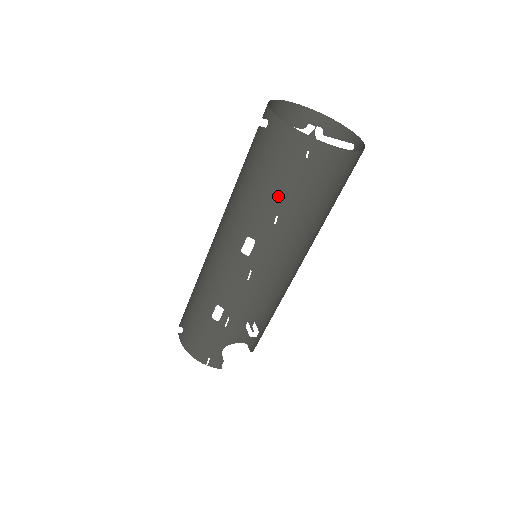
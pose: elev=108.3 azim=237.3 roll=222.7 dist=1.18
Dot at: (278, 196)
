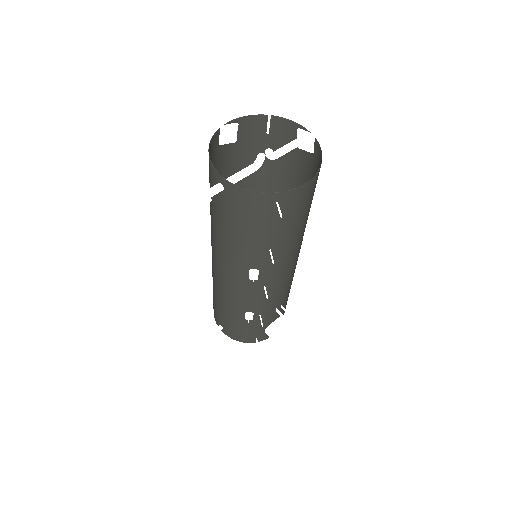
Dot at: (264, 239)
